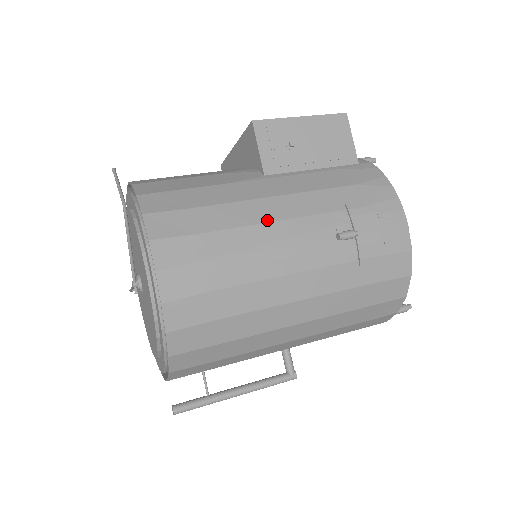
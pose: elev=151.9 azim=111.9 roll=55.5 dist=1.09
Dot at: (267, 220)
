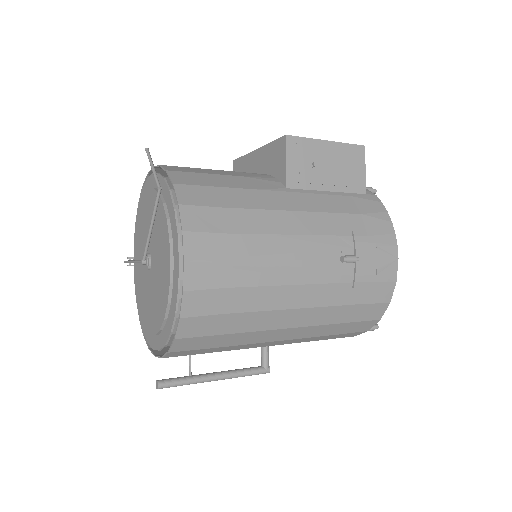
Dot at: (286, 232)
